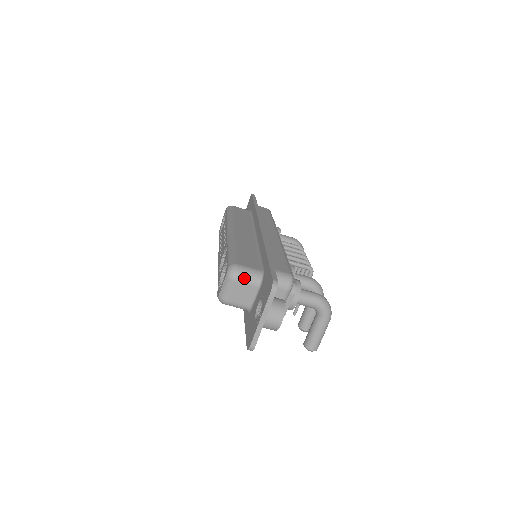
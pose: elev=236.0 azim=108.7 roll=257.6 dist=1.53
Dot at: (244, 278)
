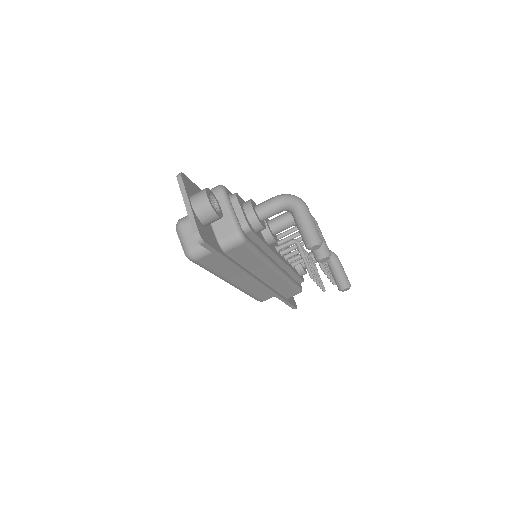
Dot at: (187, 218)
